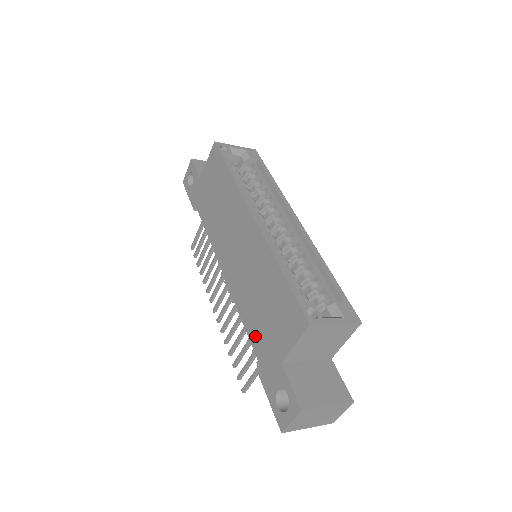
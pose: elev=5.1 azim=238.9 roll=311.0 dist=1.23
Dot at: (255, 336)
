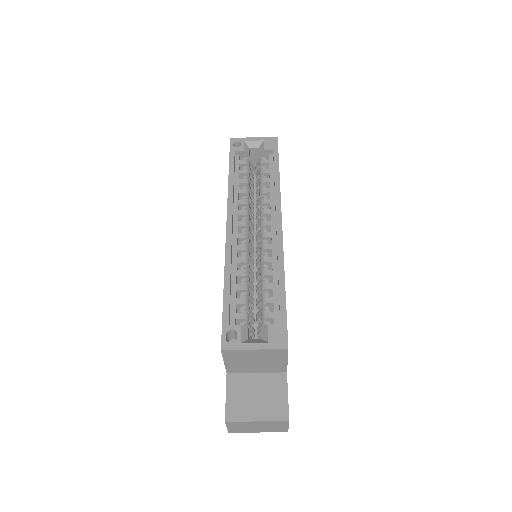
Dot at: occluded
